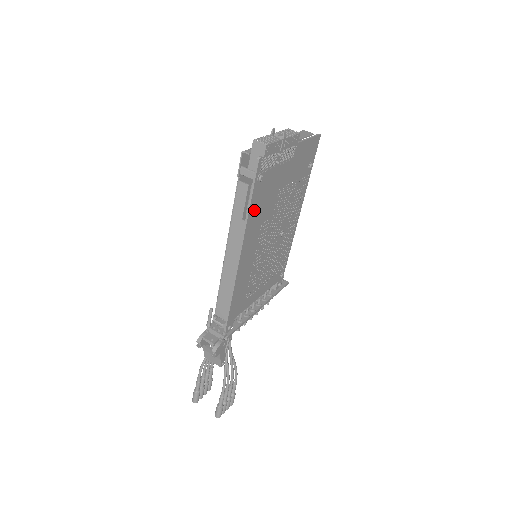
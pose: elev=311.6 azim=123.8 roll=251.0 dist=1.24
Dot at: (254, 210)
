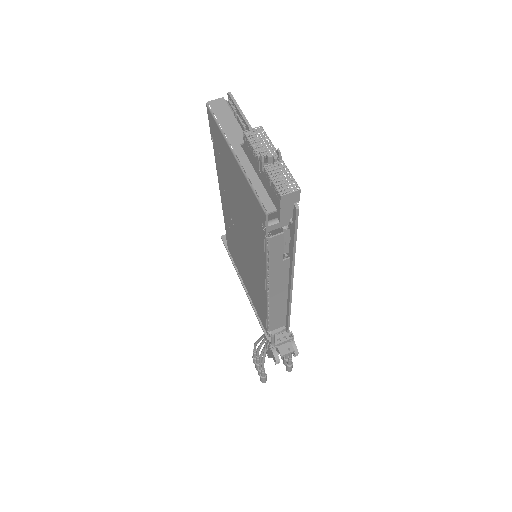
Dot at: (289, 243)
